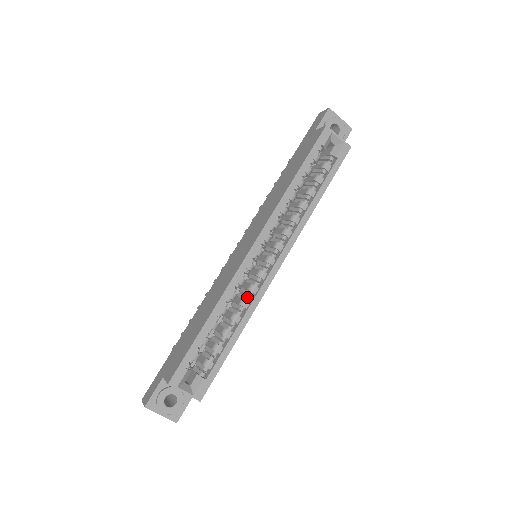
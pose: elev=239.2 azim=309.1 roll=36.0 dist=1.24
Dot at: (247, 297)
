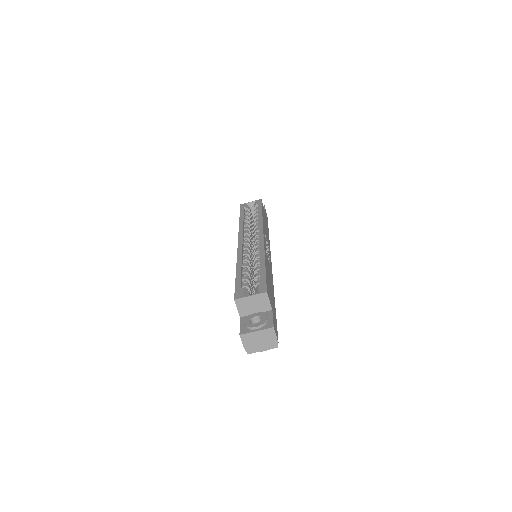
Dot at: occluded
